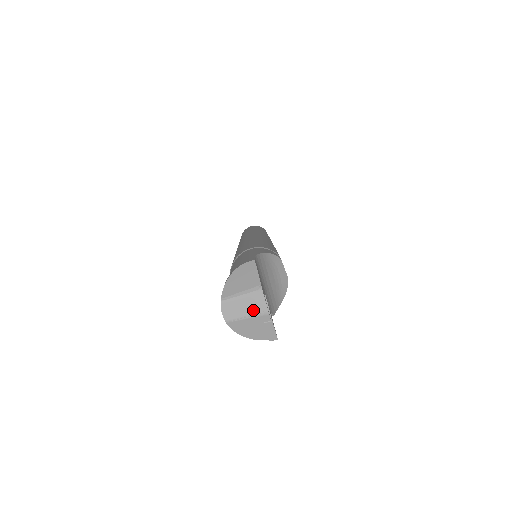
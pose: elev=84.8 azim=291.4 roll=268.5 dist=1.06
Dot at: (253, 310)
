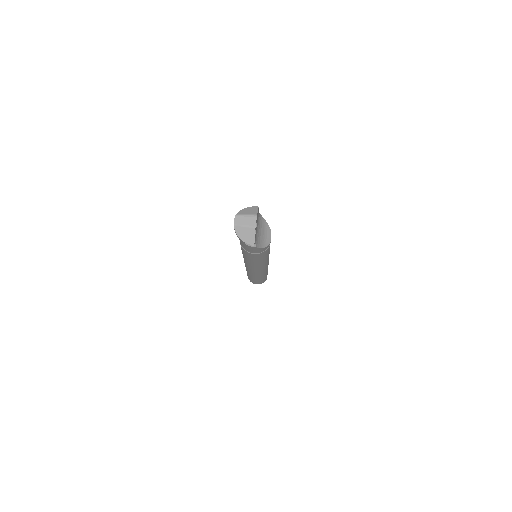
Dot at: (249, 224)
